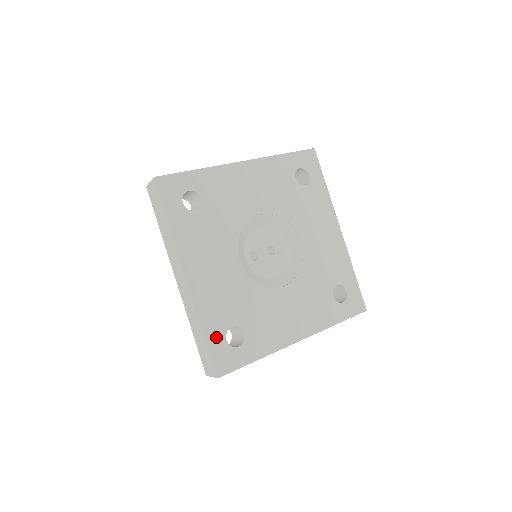
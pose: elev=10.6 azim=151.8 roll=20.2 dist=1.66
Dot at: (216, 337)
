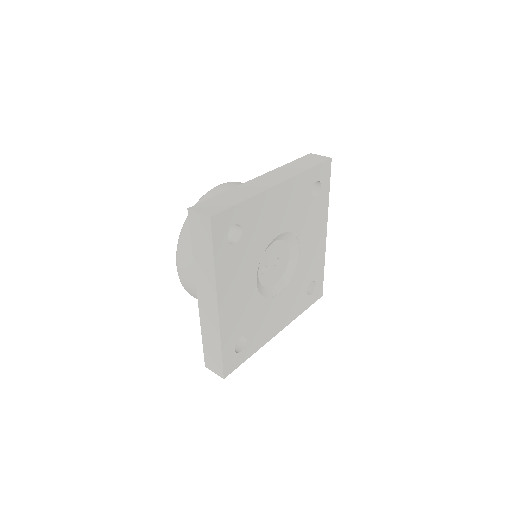
Dot at: (229, 349)
